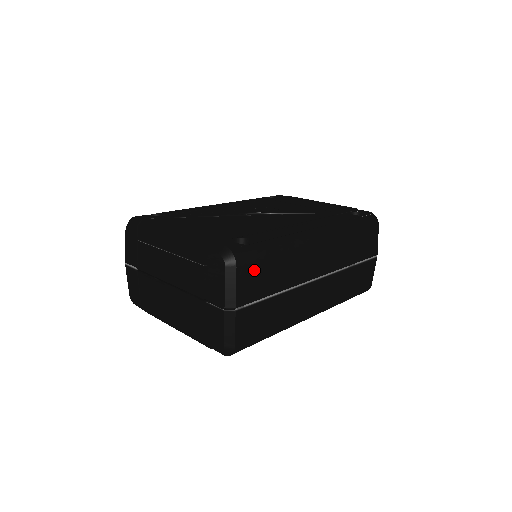
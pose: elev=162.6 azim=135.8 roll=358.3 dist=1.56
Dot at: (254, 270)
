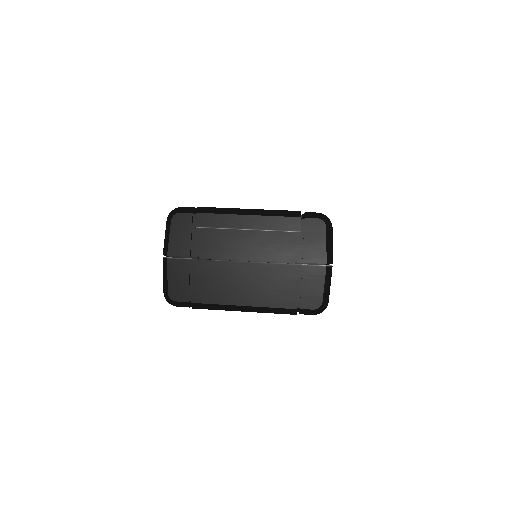
Dot at: occluded
